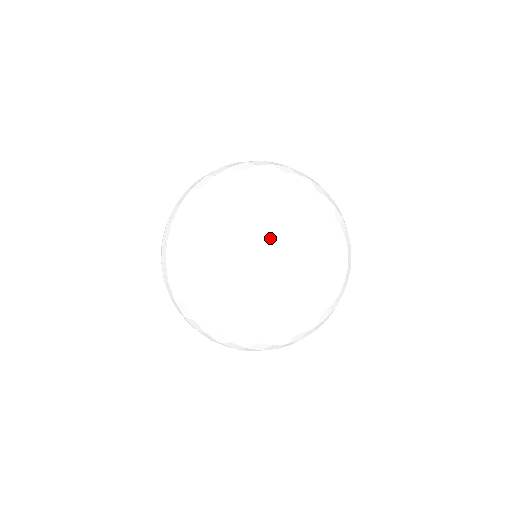
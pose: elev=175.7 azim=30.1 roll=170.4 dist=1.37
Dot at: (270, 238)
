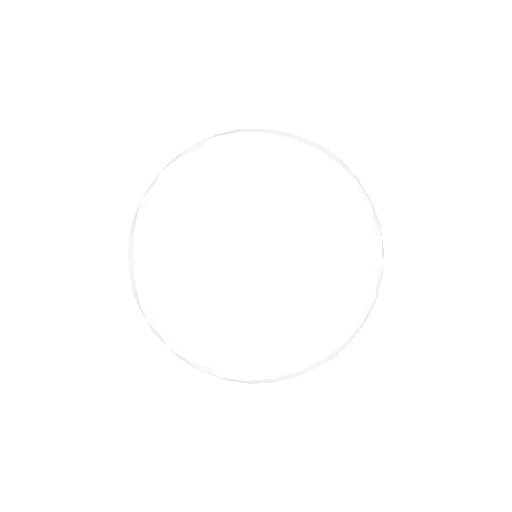
Dot at: (370, 260)
